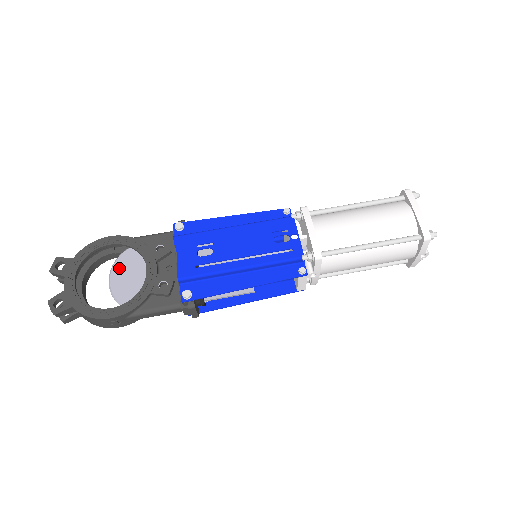
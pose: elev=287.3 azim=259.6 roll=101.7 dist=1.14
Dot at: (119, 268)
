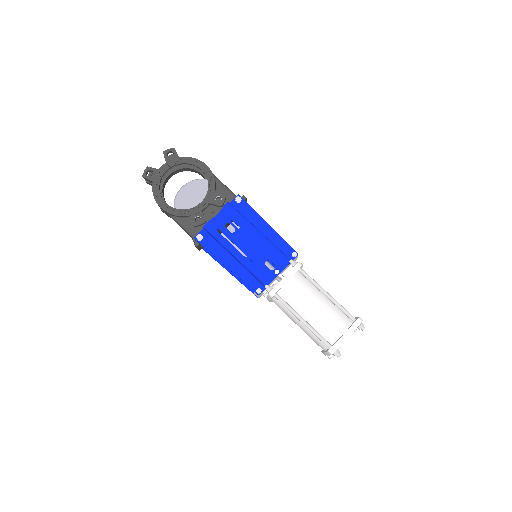
Dot at: (194, 185)
